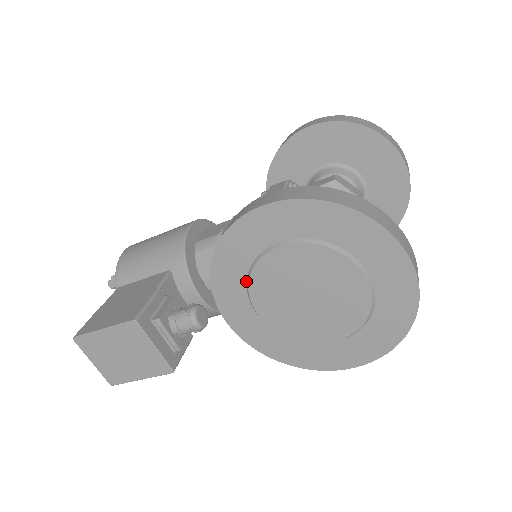
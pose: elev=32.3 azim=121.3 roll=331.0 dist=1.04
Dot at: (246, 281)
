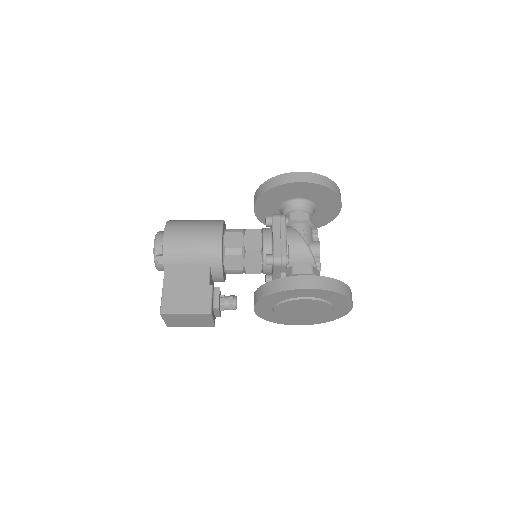
Dot at: (277, 303)
